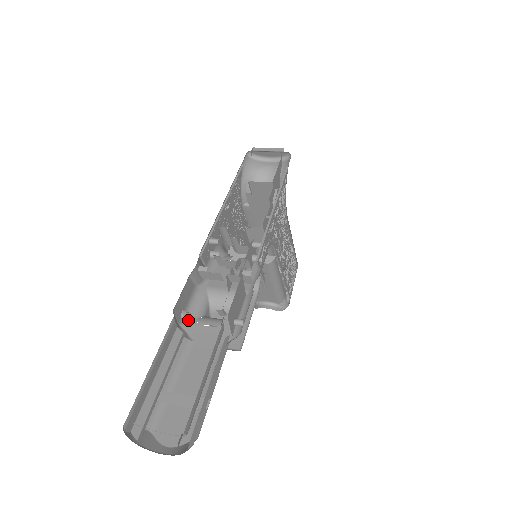
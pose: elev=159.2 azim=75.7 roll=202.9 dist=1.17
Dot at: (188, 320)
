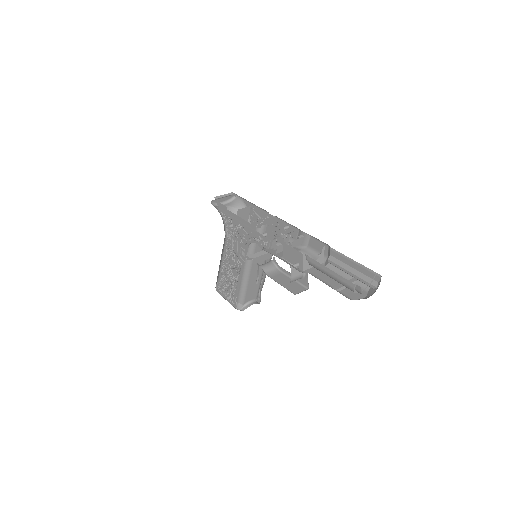
Dot at: (305, 261)
